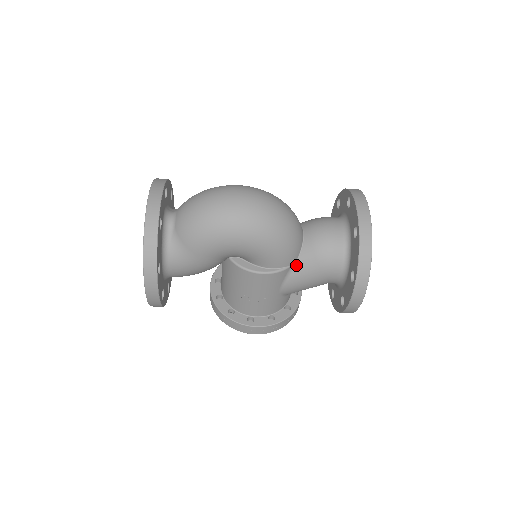
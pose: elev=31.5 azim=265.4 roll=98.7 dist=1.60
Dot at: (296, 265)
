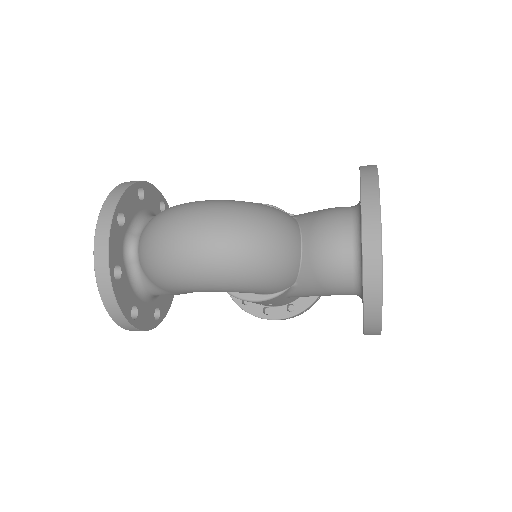
Dot at: (297, 285)
